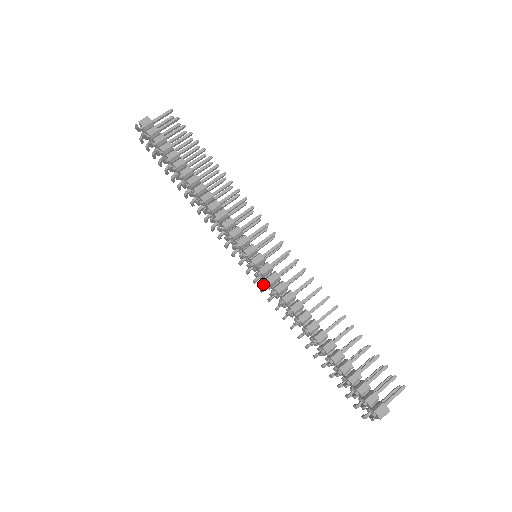
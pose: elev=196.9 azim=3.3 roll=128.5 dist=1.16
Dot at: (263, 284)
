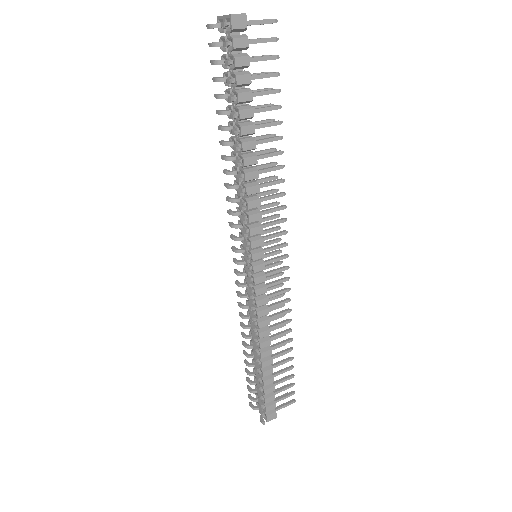
Dot at: (251, 298)
